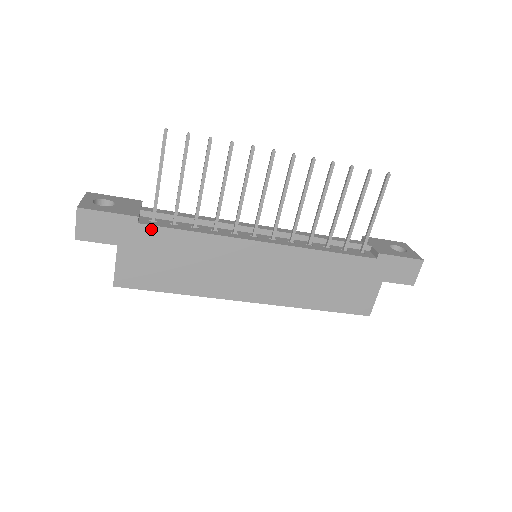
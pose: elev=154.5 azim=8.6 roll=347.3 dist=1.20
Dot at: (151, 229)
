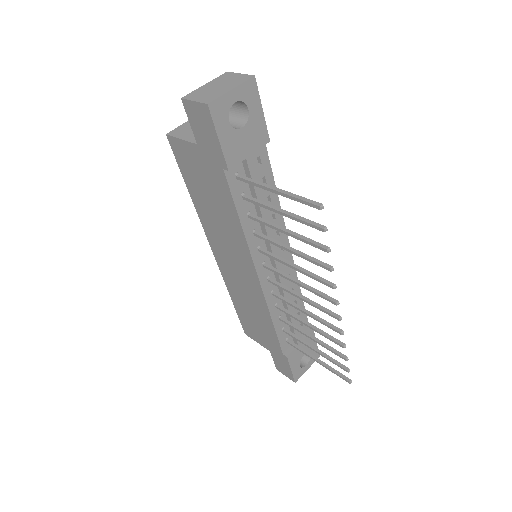
Dot at: (225, 181)
